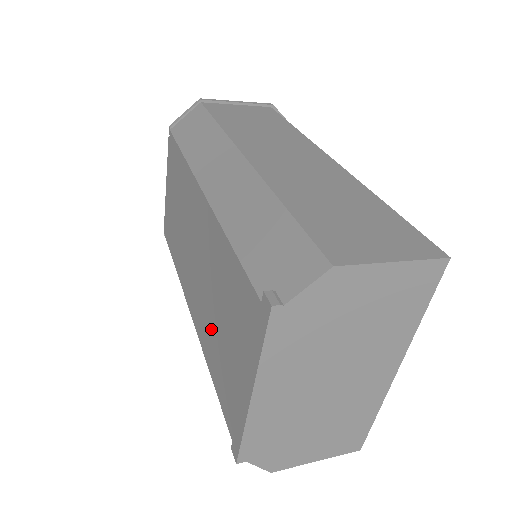
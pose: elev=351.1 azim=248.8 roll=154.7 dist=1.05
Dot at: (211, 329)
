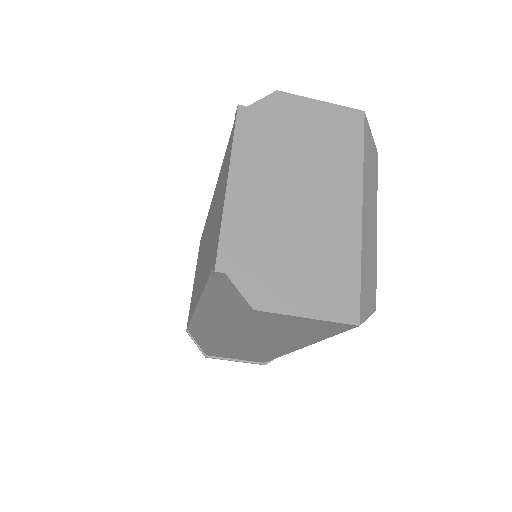
Dot at: (209, 250)
